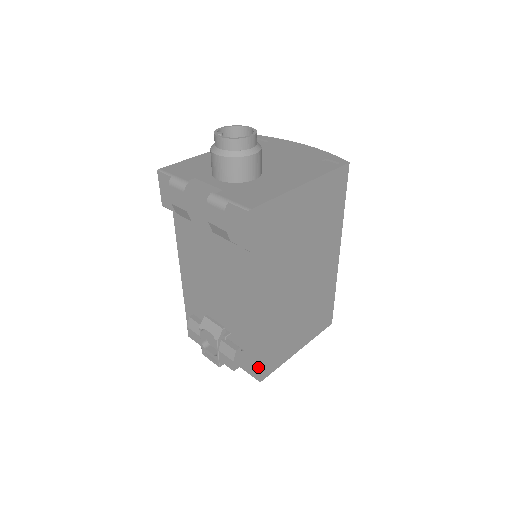
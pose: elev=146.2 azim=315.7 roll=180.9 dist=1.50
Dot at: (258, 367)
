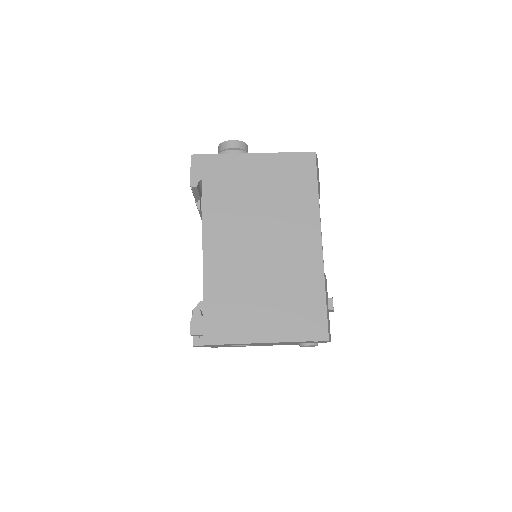
Dot at: (203, 324)
